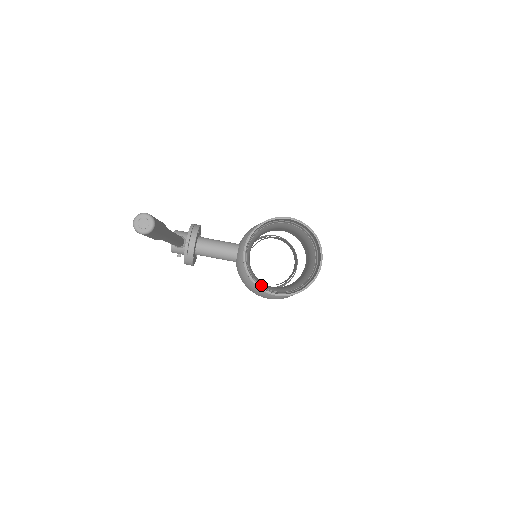
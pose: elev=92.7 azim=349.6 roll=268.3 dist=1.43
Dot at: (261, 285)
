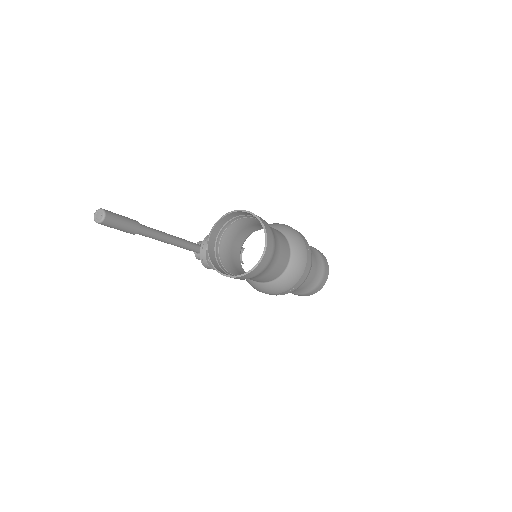
Dot at: (229, 272)
